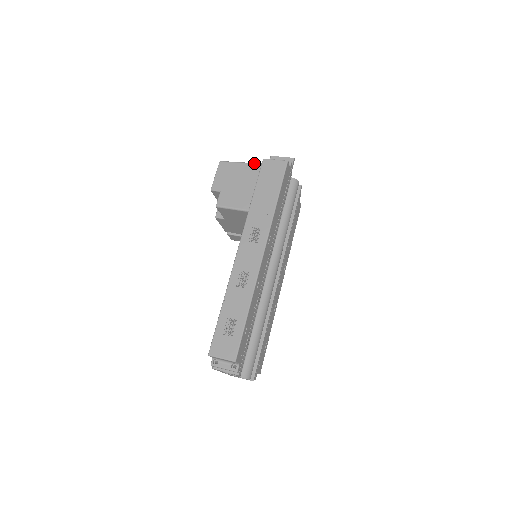
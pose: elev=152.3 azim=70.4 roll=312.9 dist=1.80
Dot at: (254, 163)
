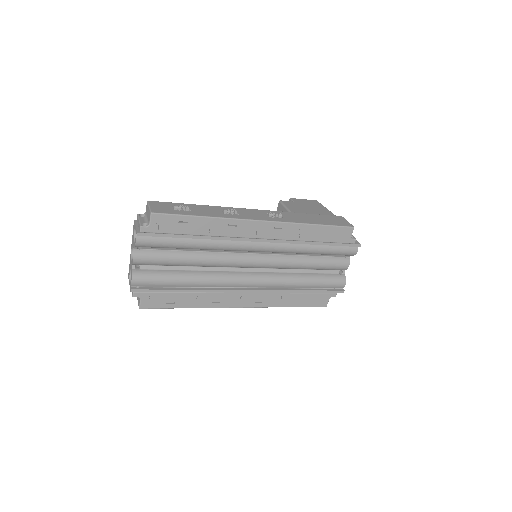
Dot at: occluded
